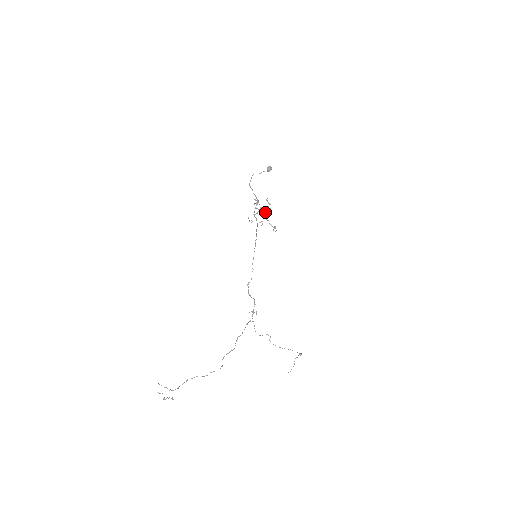
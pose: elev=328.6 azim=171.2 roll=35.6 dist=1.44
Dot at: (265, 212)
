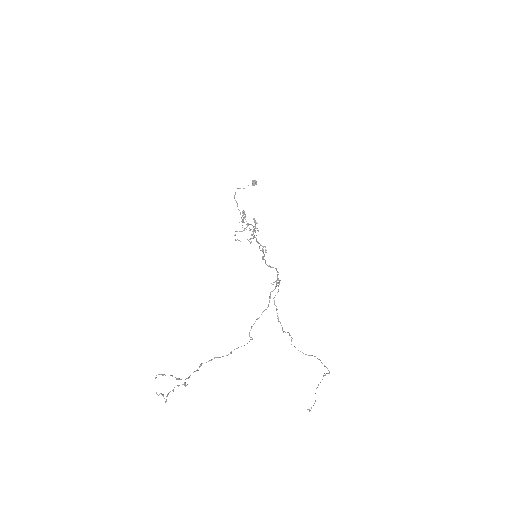
Dot at: (253, 230)
